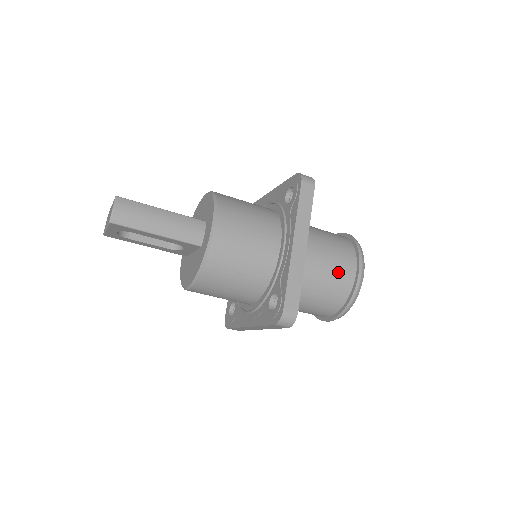
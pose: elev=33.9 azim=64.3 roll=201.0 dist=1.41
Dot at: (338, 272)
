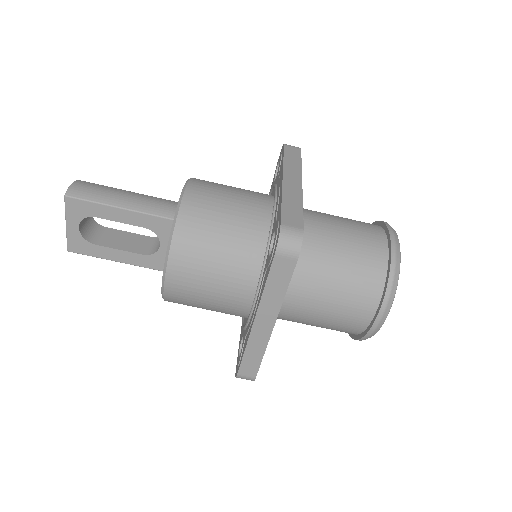
Dot at: (361, 235)
